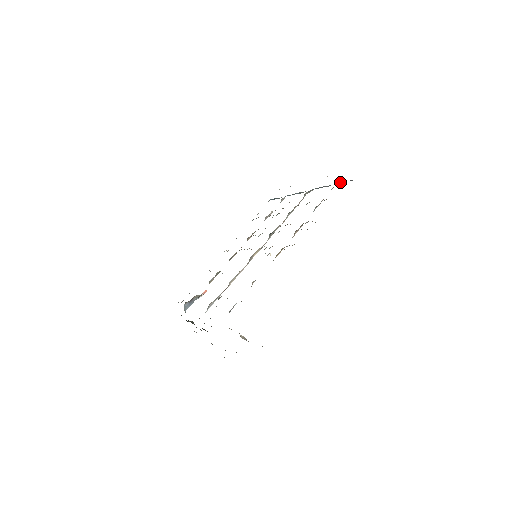
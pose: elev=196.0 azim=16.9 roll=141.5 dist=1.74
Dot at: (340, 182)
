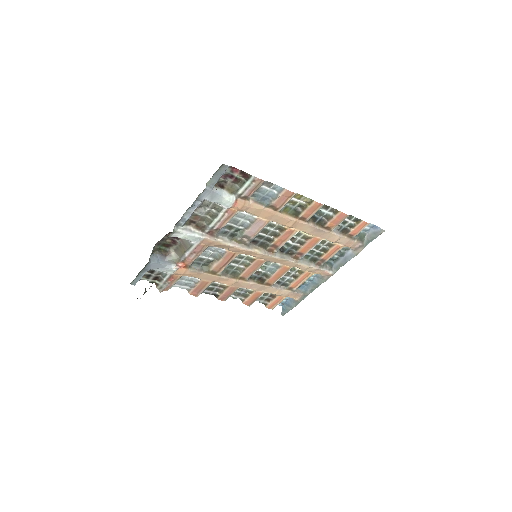
Dot at: (366, 239)
